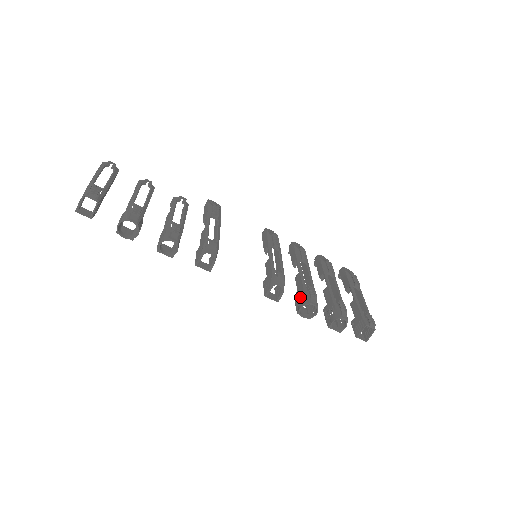
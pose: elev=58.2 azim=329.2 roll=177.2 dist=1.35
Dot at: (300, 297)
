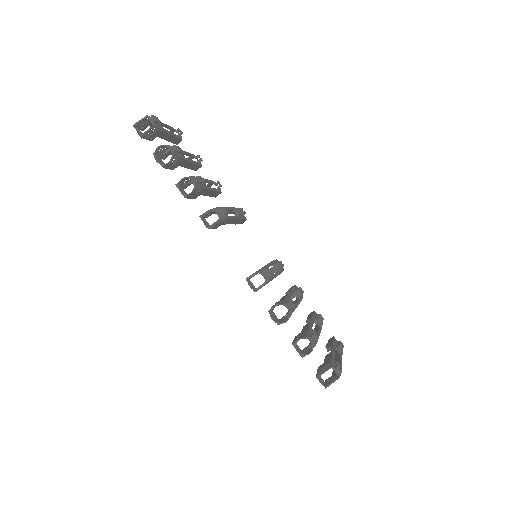
Dot at: occluded
